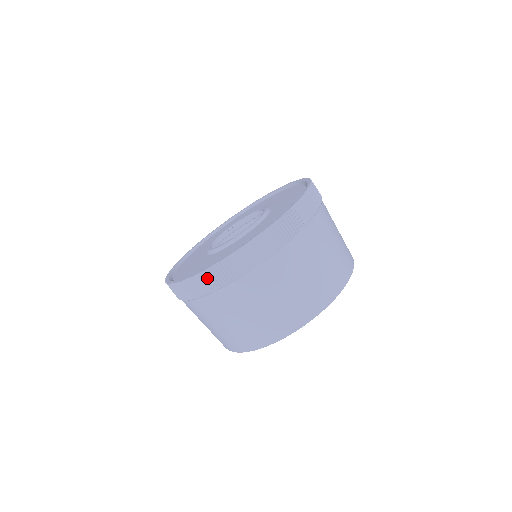
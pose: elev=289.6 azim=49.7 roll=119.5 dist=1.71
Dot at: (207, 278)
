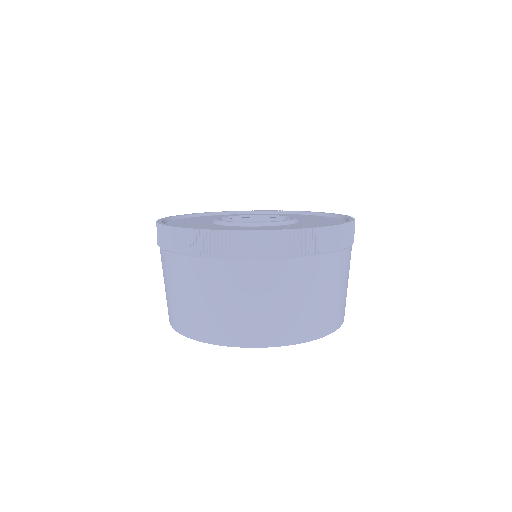
Dot at: (251, 240)
